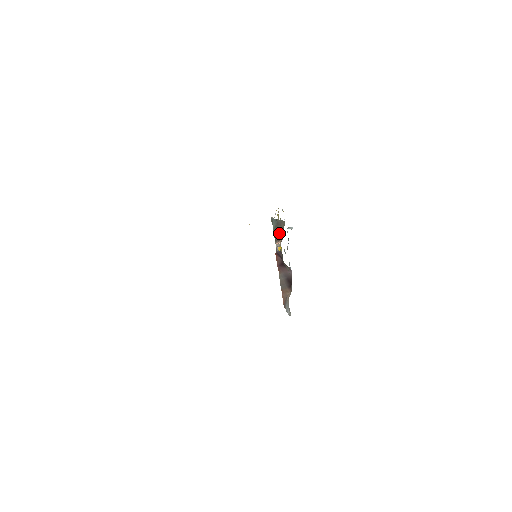
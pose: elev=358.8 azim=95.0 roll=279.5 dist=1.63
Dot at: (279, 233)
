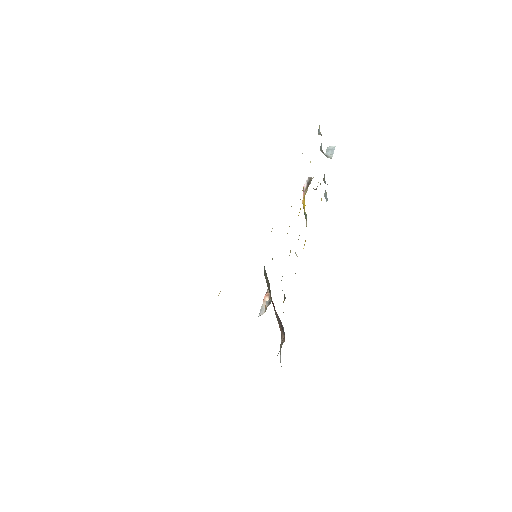
Dot at: (268, 285)
